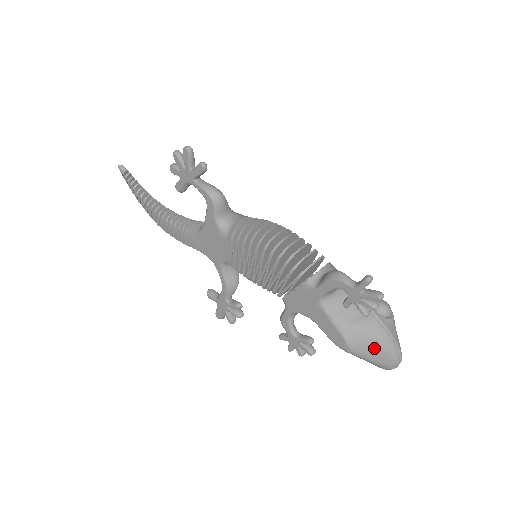
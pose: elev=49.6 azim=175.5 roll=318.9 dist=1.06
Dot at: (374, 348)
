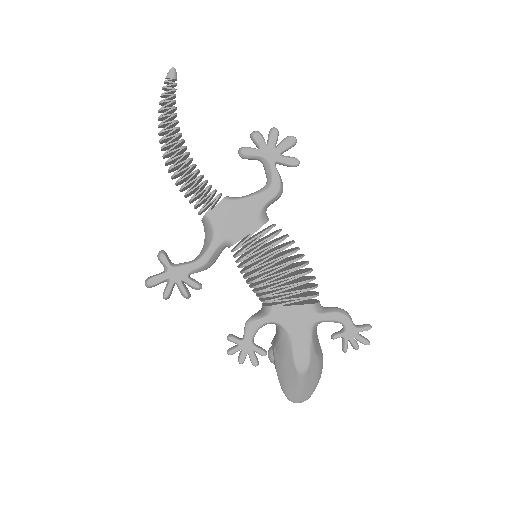
Dot at: (314, 379)
